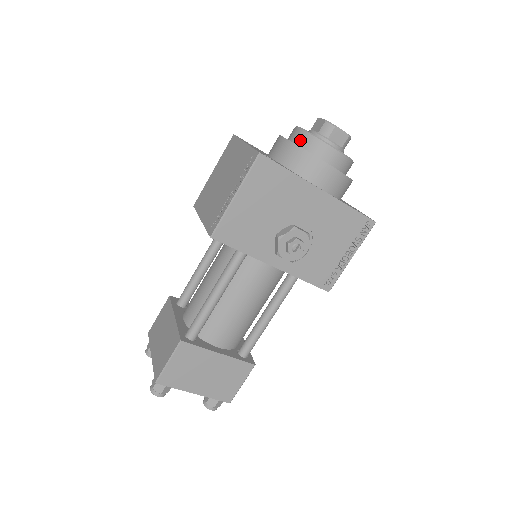
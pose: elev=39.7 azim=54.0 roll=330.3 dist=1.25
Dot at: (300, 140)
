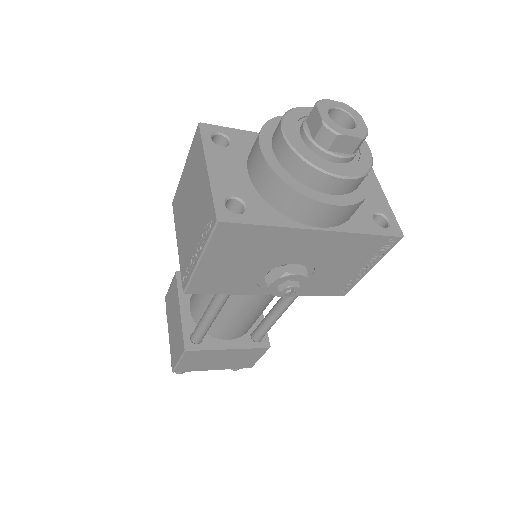
Dot at: (284, 159)
